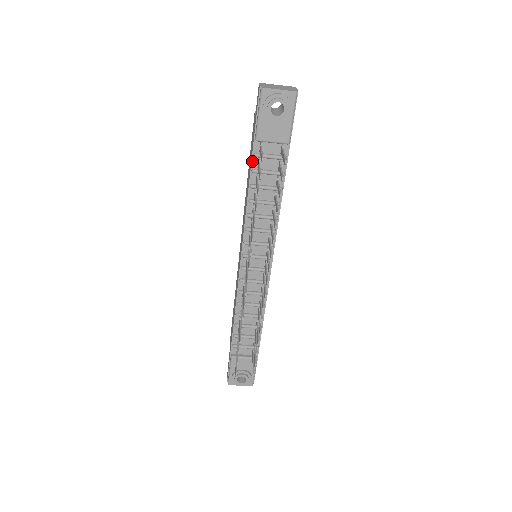
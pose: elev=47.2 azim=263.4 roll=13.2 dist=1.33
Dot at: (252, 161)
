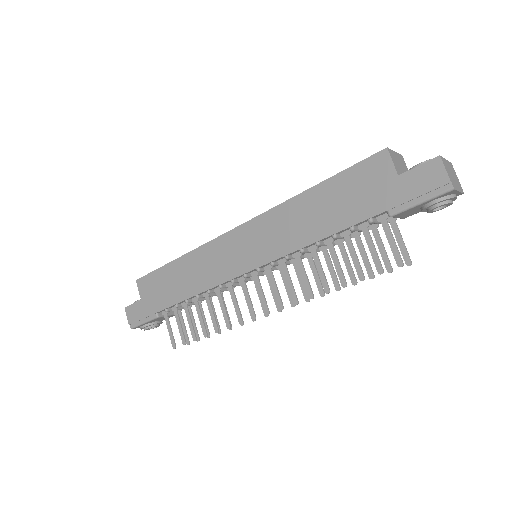
Dot at: (361, 222)
